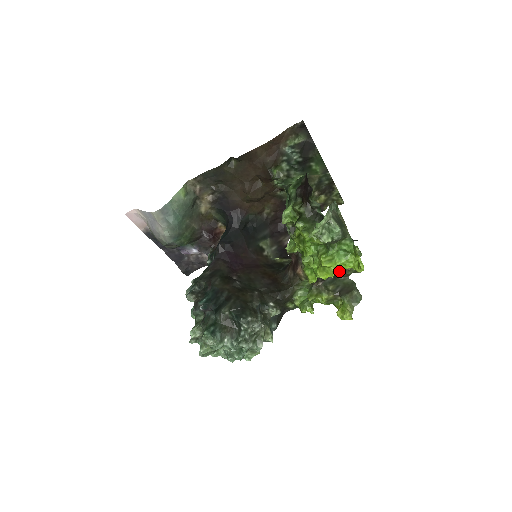
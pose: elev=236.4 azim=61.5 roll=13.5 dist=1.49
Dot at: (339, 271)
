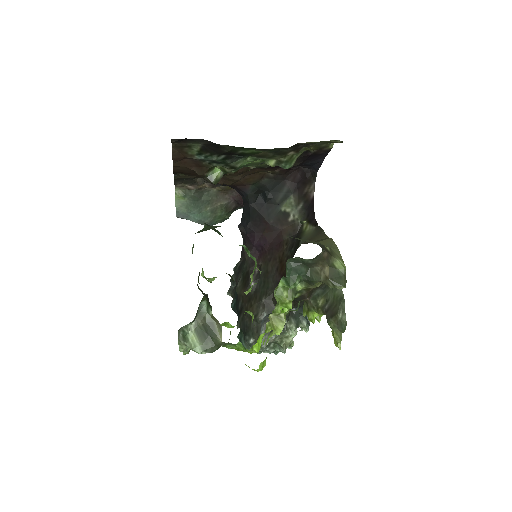
Dot at: occluded
